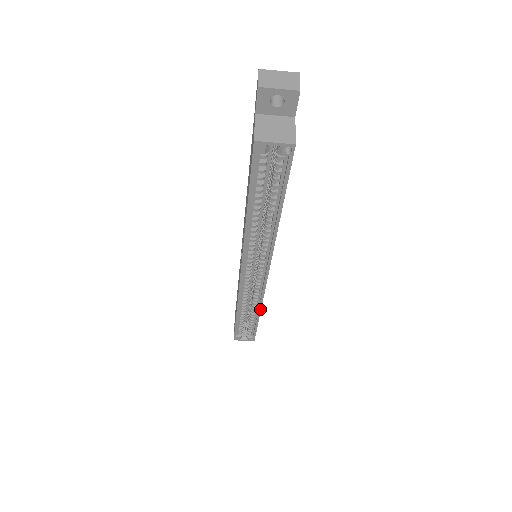
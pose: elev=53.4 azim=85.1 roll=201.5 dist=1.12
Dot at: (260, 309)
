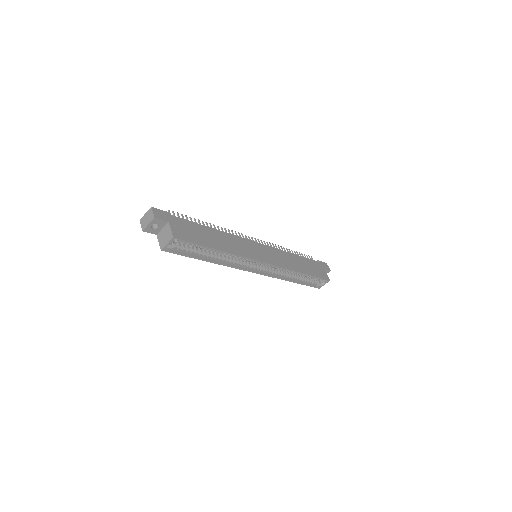
Dot at: (296, 271)
